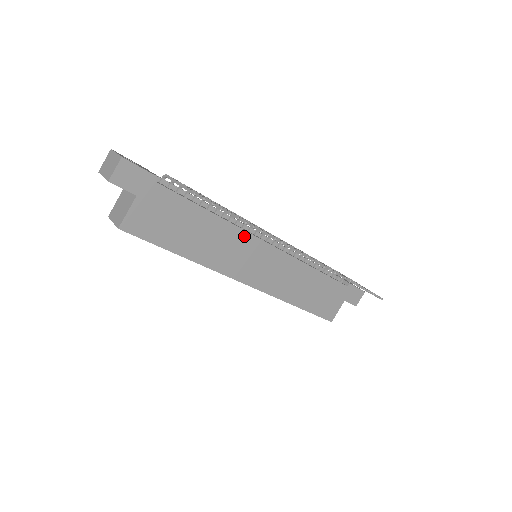
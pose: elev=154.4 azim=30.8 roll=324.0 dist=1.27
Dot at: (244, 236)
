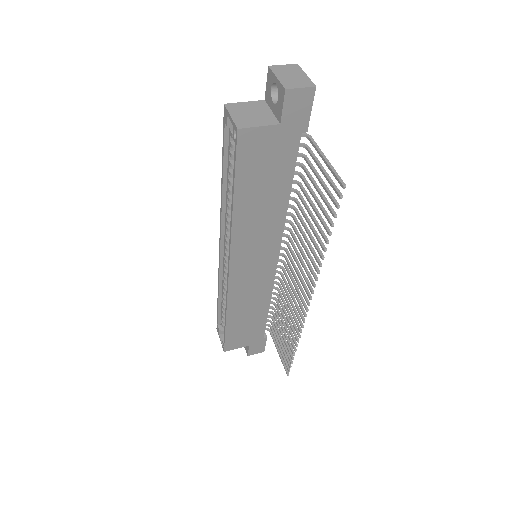
Dot at: (277, 236)
